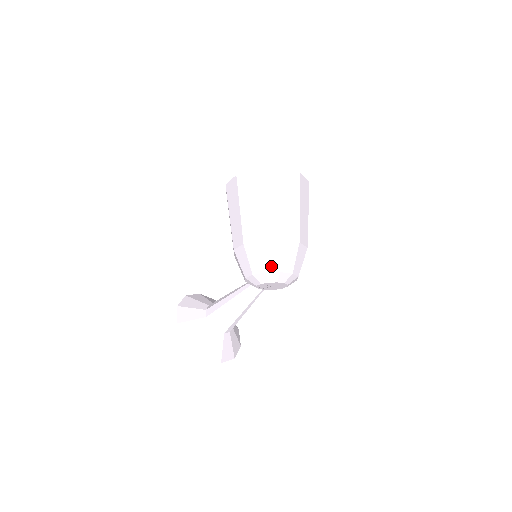
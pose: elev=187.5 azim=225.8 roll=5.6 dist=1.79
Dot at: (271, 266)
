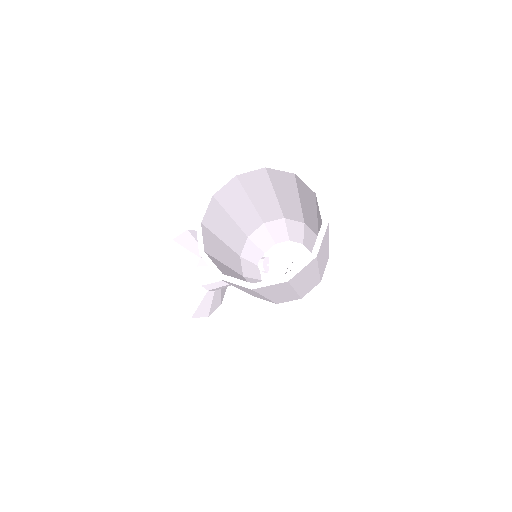
Dot at: occluded
